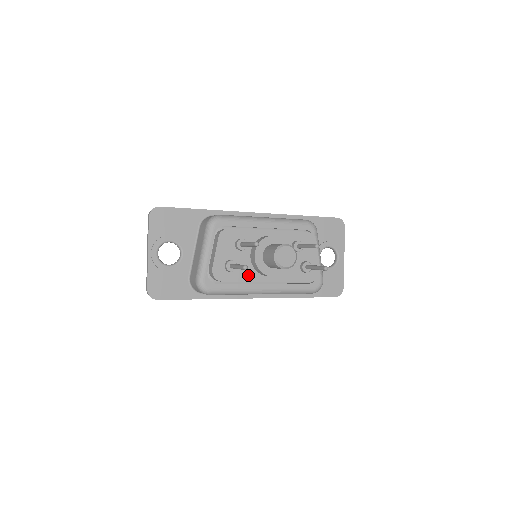
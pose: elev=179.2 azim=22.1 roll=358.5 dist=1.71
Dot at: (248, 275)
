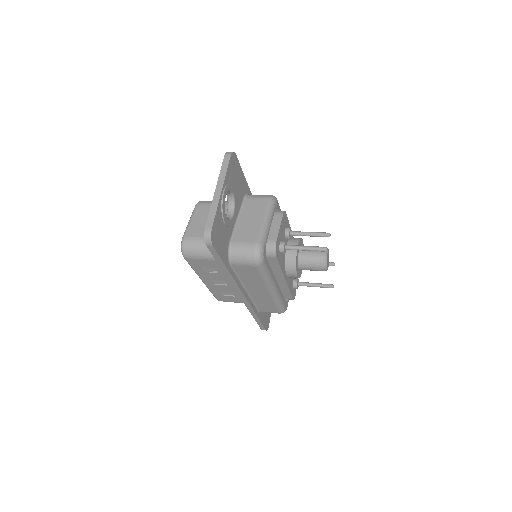
Dot at: (283, 264)
